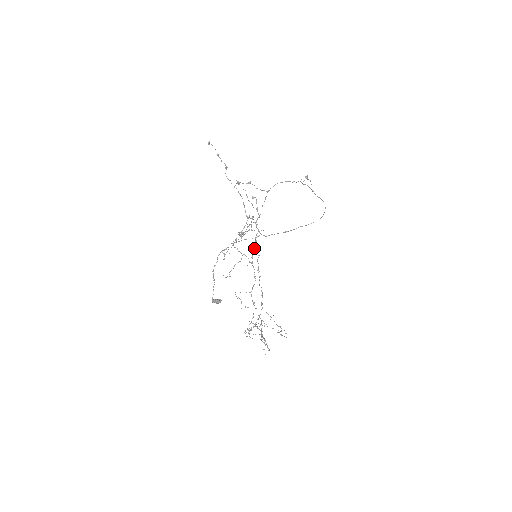
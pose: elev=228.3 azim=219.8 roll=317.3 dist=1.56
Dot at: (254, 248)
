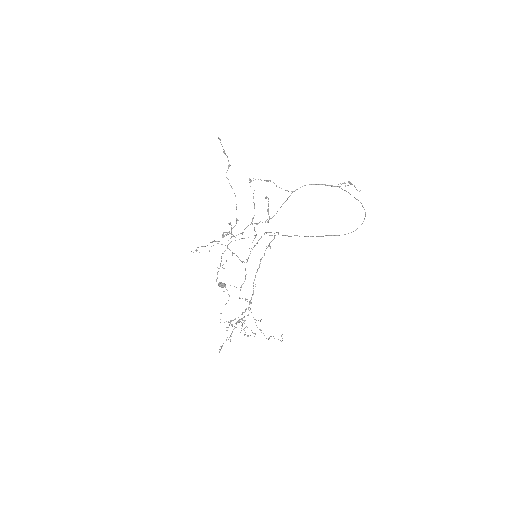
Dot at: occluded
